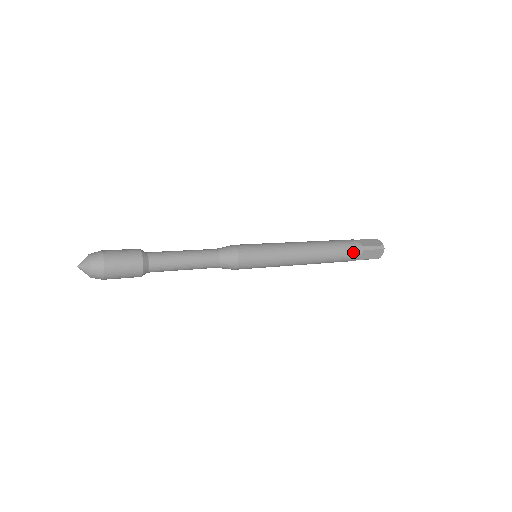
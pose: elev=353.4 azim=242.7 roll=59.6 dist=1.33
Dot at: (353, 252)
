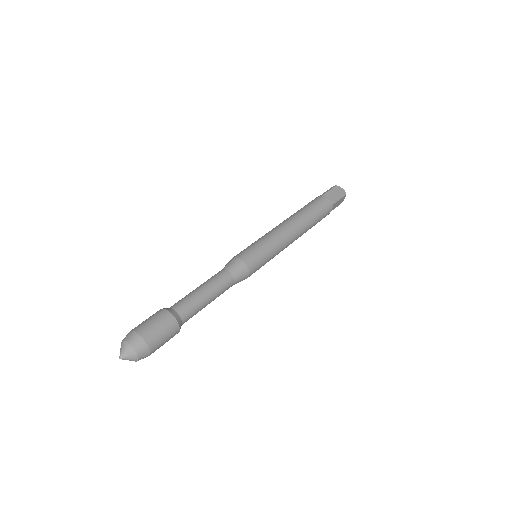
Dot at: (326, 211)
